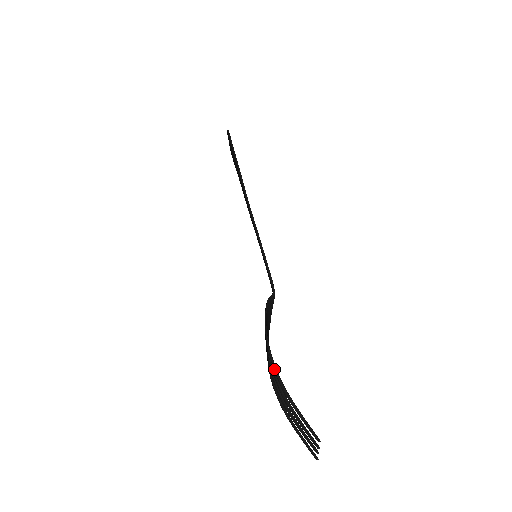
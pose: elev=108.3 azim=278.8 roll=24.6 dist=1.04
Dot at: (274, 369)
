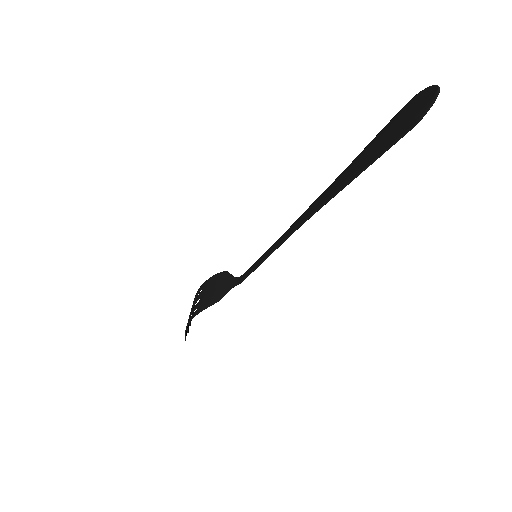
Dot at: (189, 321)
